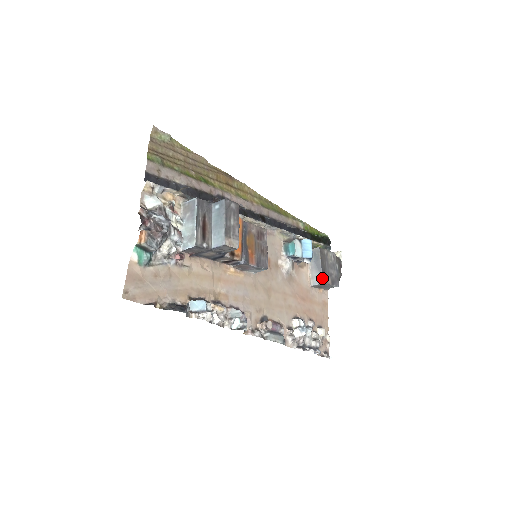
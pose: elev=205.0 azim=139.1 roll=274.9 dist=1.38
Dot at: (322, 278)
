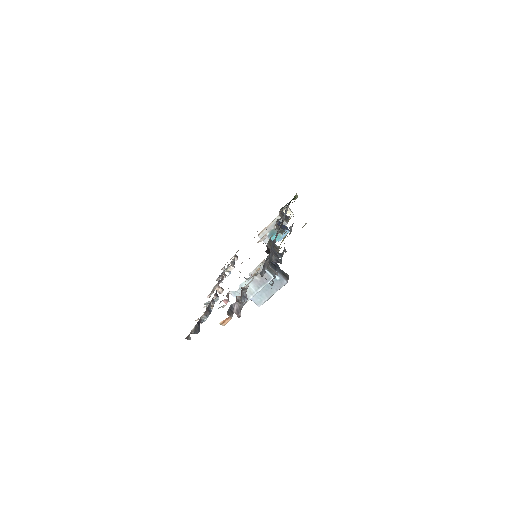
Dot at: occluded
